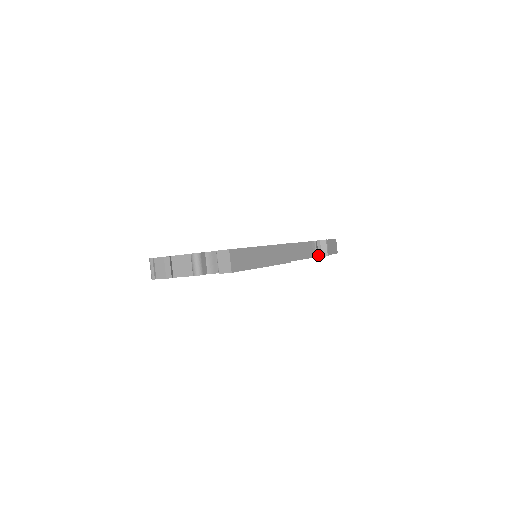
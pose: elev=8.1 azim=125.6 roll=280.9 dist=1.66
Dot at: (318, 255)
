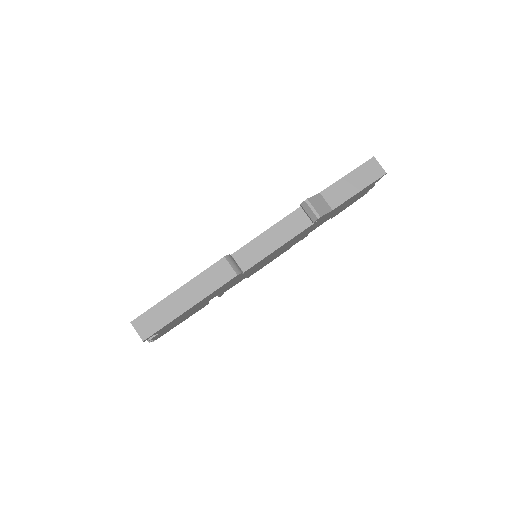
Dot at: occluded
